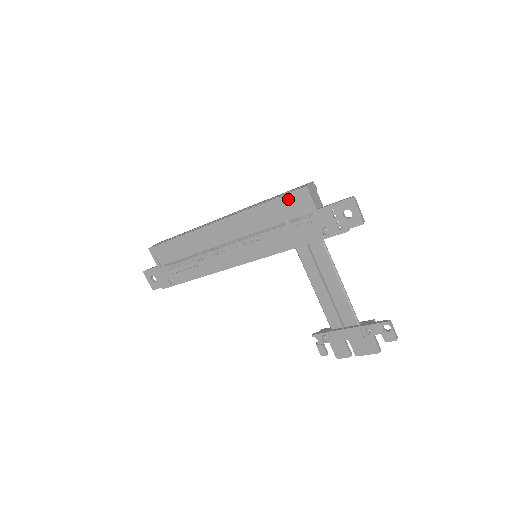
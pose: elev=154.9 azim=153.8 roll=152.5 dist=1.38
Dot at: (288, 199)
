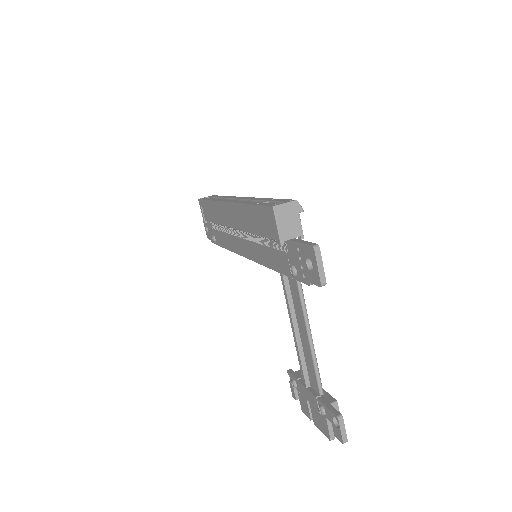
Dot at: (262, 212)
